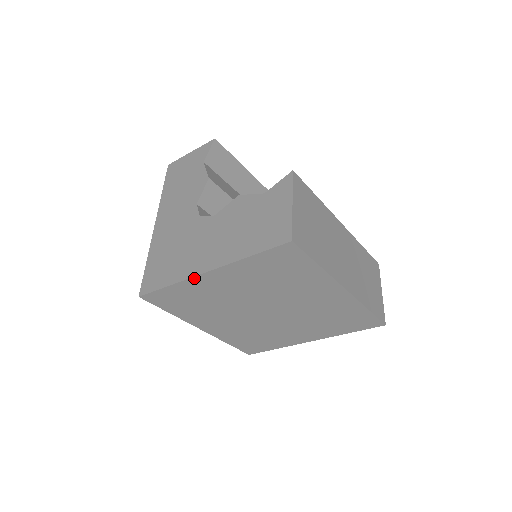
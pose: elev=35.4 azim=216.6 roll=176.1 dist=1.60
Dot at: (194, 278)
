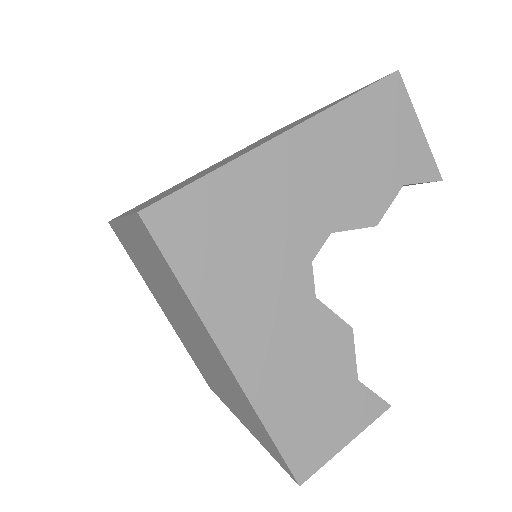
Dot at: (210, 335)
